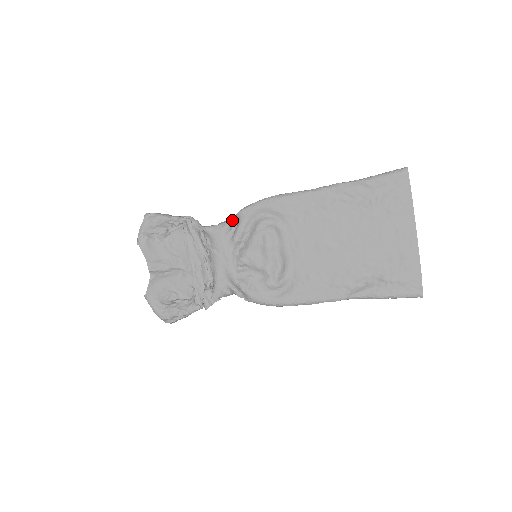
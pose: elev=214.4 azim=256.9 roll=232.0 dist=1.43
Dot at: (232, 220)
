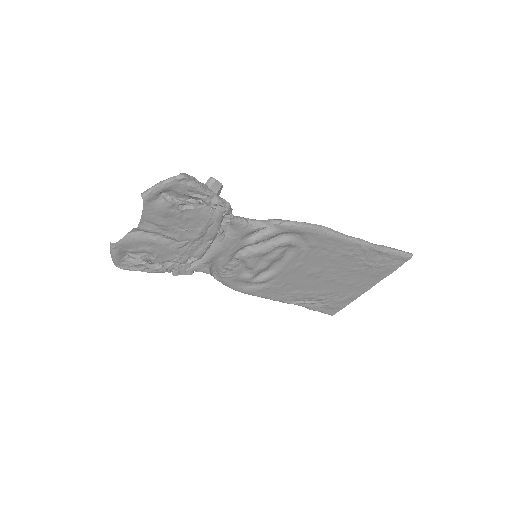
Dot at: occluded
